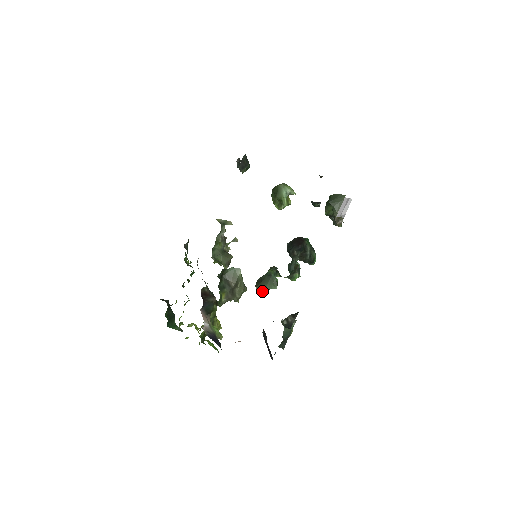
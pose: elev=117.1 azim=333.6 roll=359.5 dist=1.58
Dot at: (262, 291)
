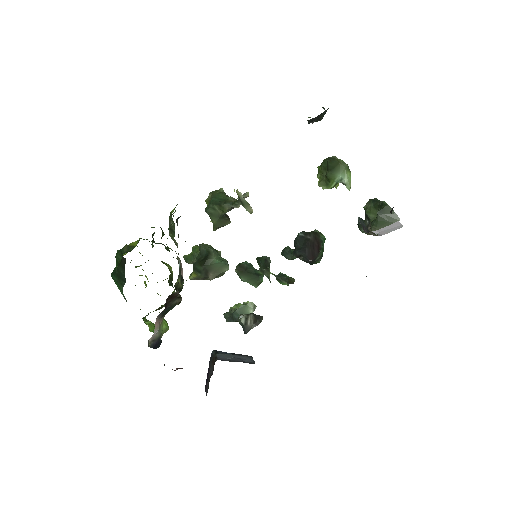
Dot at: (240, 277)
